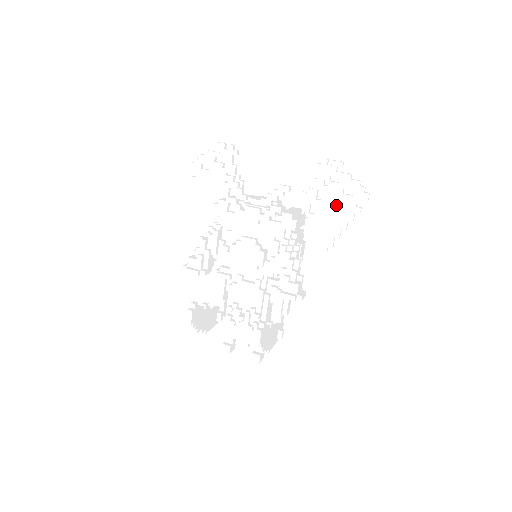
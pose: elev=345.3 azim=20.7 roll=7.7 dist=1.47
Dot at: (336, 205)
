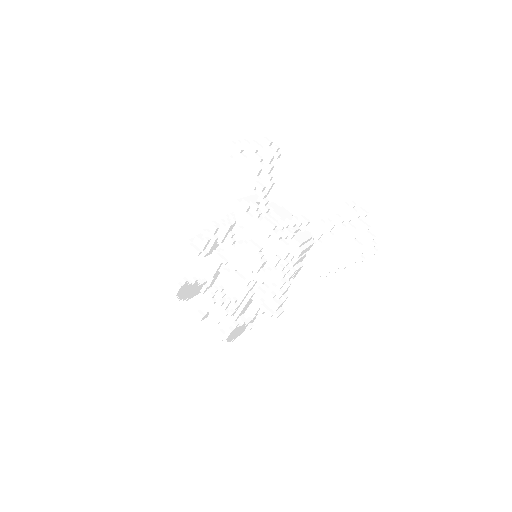
Dot at: (344, 246)
